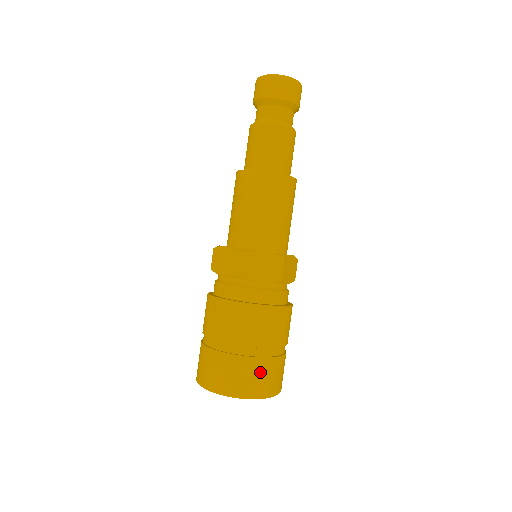
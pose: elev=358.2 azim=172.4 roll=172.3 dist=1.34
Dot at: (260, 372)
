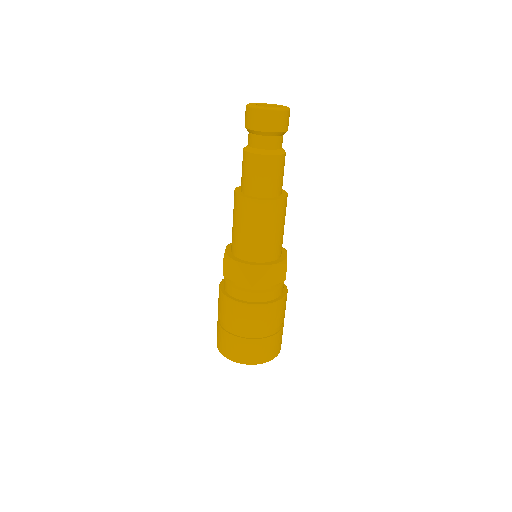
Dot at: (240, 347)
